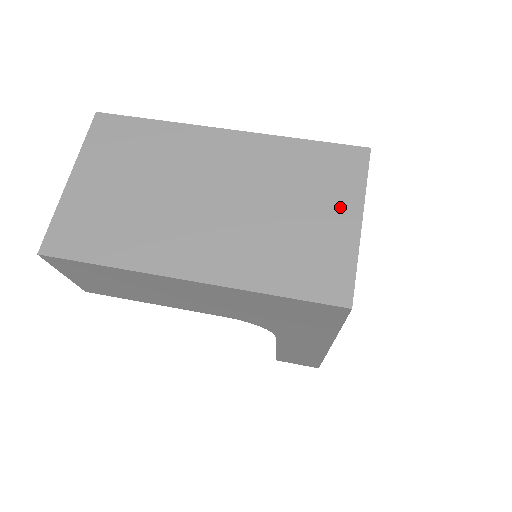
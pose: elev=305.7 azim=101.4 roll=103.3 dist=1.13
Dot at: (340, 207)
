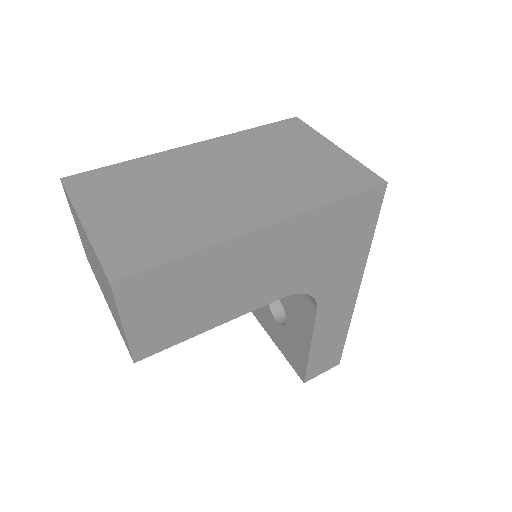
Dot at: (316, 146)
